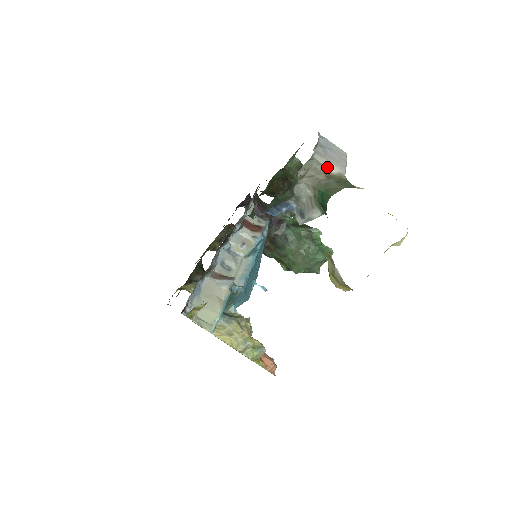
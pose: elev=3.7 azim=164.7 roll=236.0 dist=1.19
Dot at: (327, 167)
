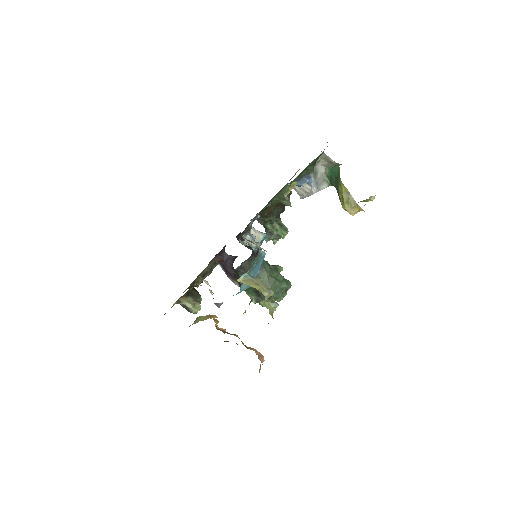
Dot at: (330, 159)
